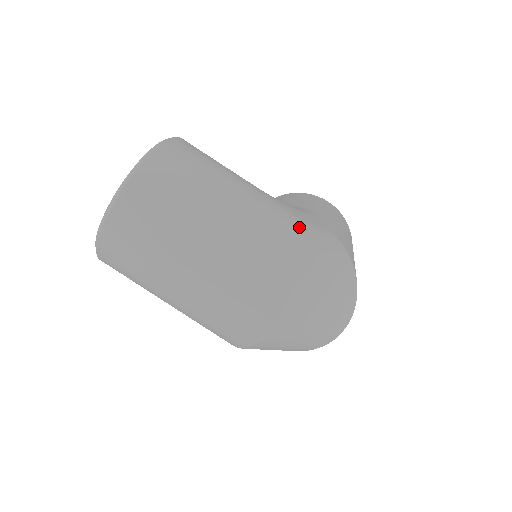
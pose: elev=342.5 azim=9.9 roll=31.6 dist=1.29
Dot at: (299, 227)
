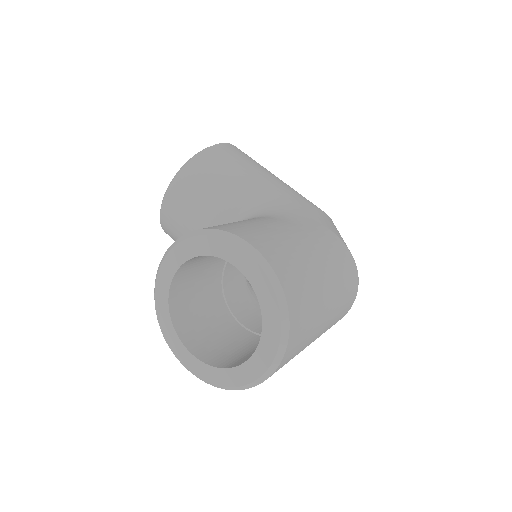
Dot at: (338, 239)
